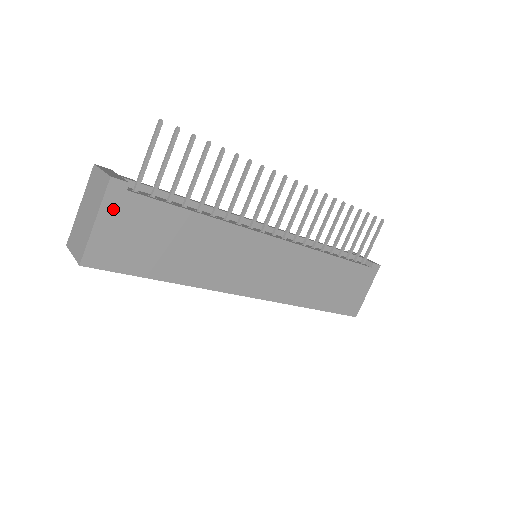
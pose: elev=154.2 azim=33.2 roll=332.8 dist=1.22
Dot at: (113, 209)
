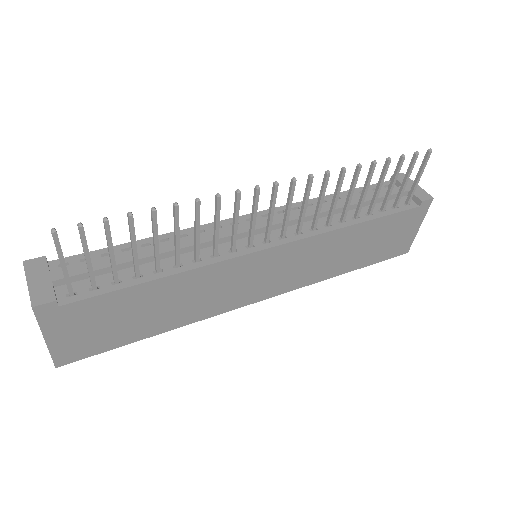
Dot at: (56, 324)
